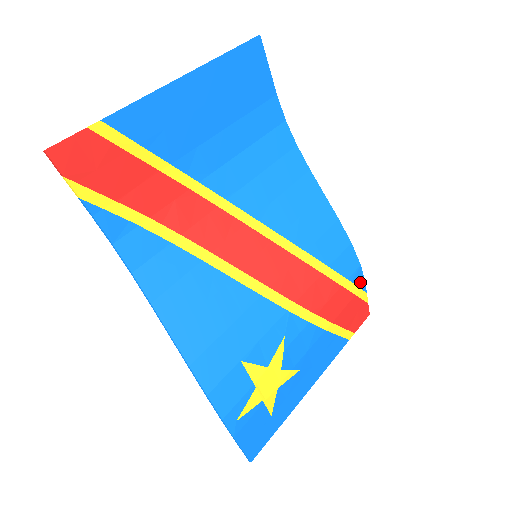
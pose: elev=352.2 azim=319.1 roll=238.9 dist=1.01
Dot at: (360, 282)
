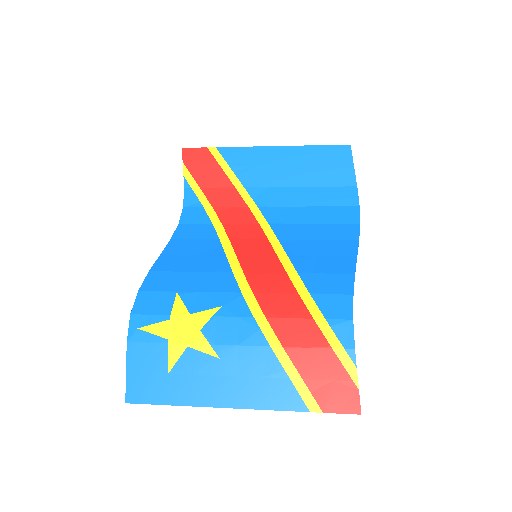
Dot at: (346, 340)
